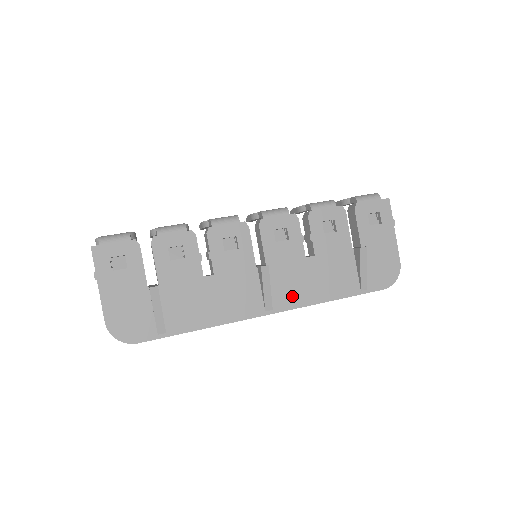
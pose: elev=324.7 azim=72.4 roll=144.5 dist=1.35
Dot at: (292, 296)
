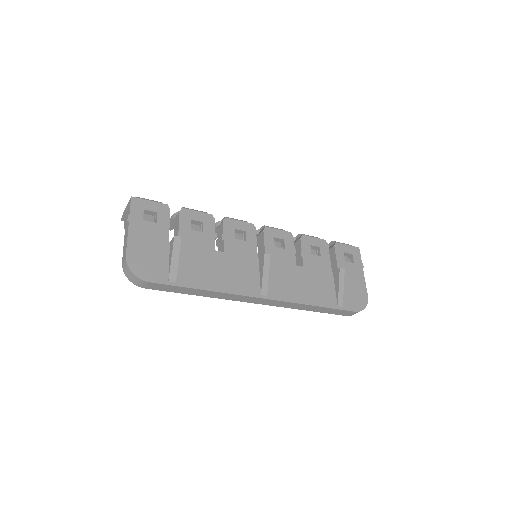
Dot at: (284, 291)
